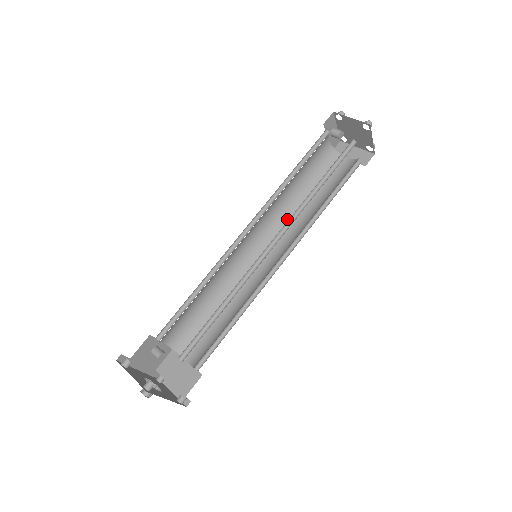
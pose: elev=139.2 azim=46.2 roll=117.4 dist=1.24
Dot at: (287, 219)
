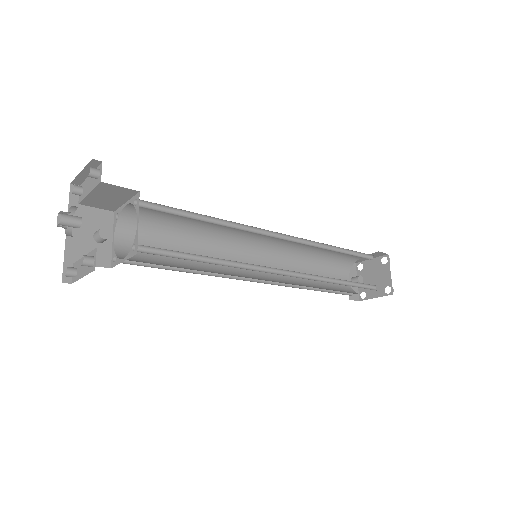
Dot at: (295, 284)
